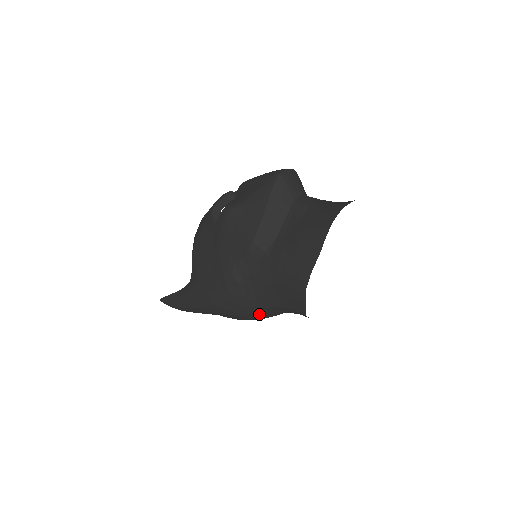
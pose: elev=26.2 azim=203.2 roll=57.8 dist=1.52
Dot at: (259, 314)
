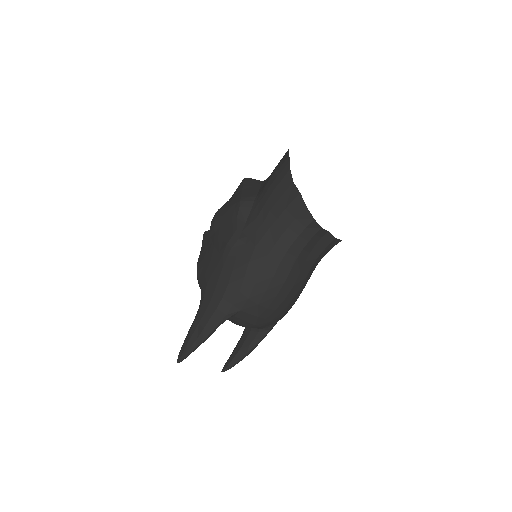
Dot at: (274, 263)
